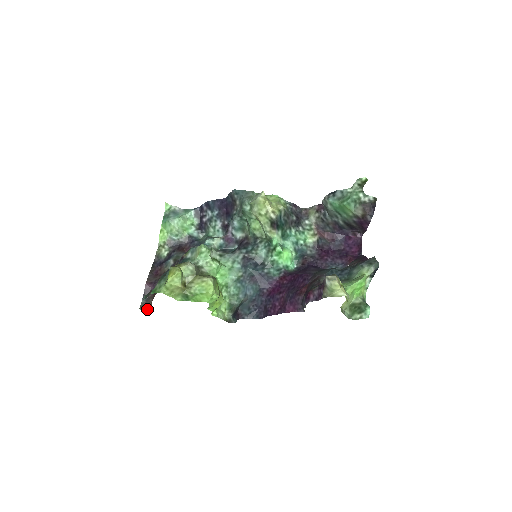
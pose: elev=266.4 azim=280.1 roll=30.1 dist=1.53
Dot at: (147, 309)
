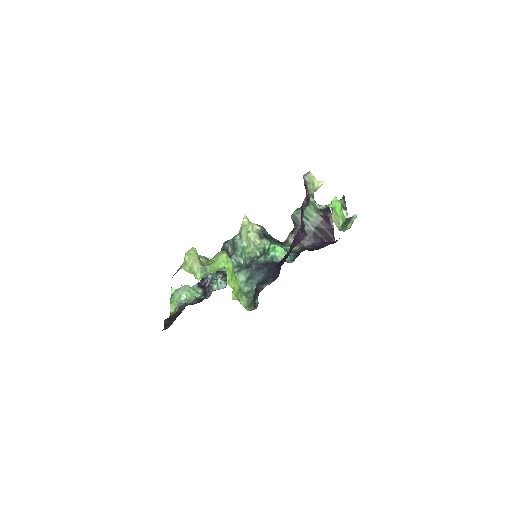
Dot at: occluded
